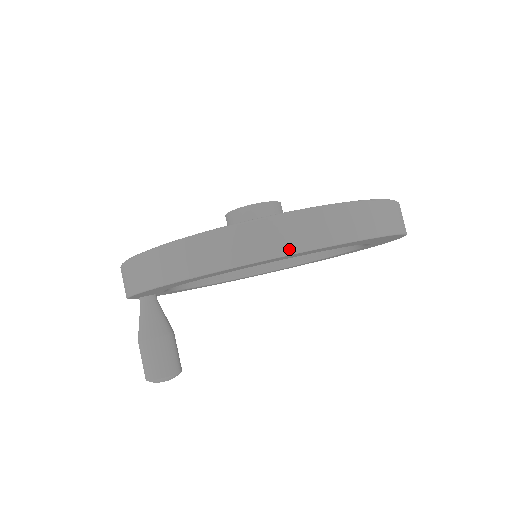
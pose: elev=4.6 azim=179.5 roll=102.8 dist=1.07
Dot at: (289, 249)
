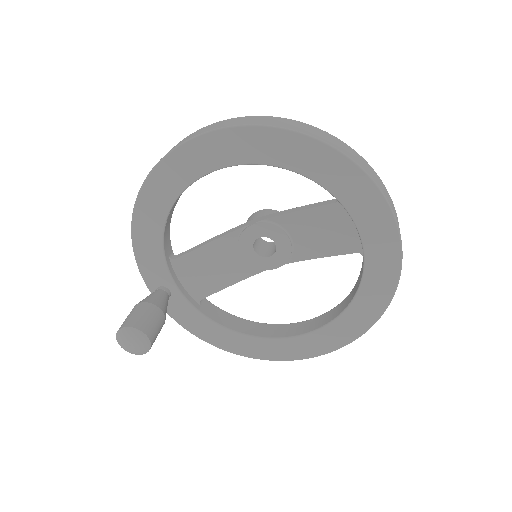
Dot at: (205, 131)
